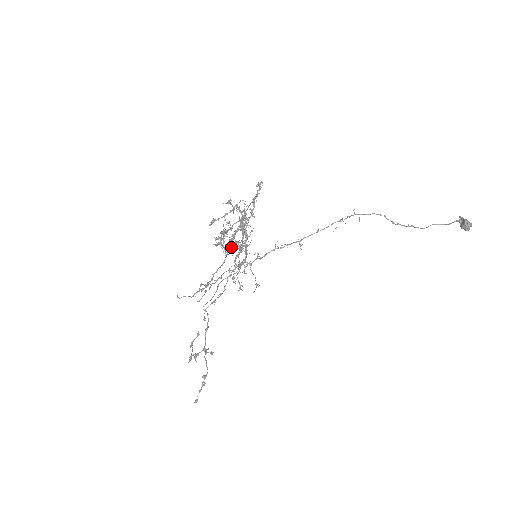
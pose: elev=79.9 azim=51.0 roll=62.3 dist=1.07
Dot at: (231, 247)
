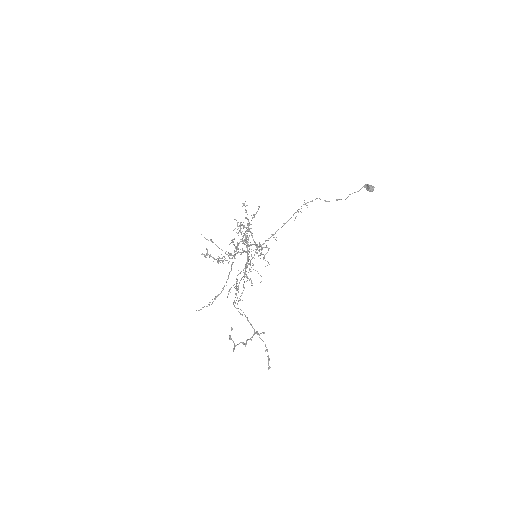
Dot at: occluded
